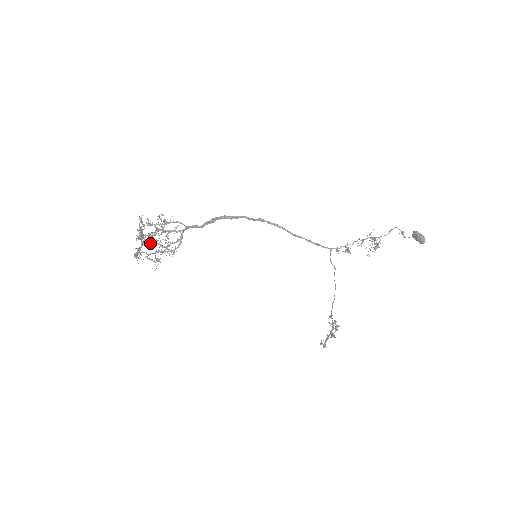
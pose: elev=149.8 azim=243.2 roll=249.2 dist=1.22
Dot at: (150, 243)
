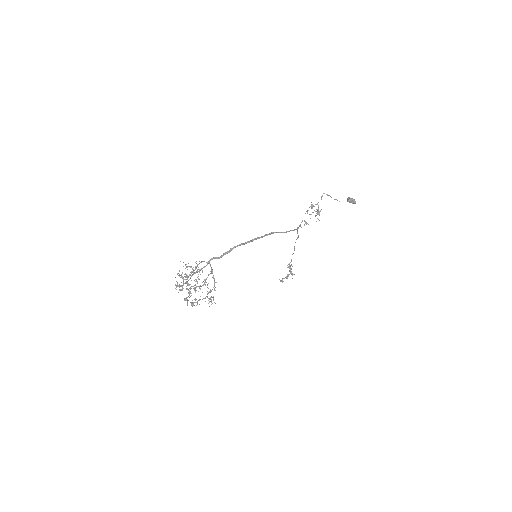
Dot at: (194, 289)
